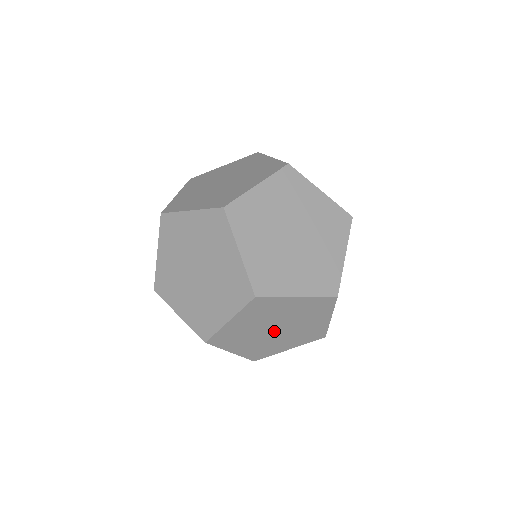
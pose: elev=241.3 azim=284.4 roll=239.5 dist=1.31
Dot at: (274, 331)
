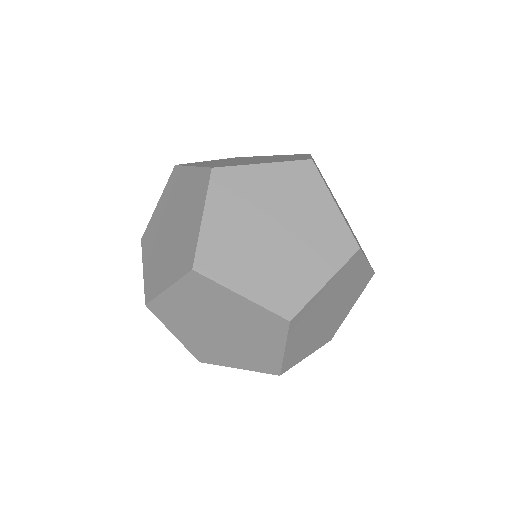
Dot at: occluded
